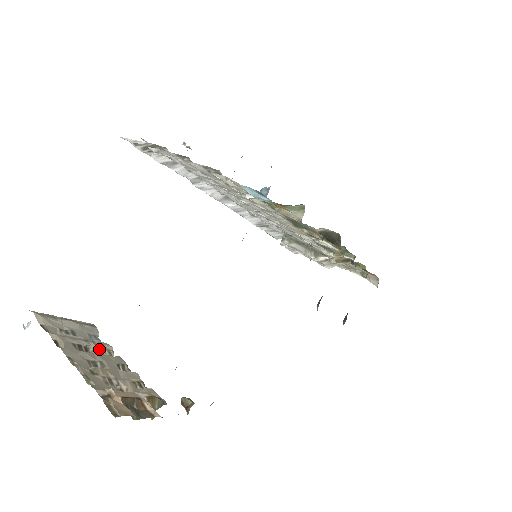
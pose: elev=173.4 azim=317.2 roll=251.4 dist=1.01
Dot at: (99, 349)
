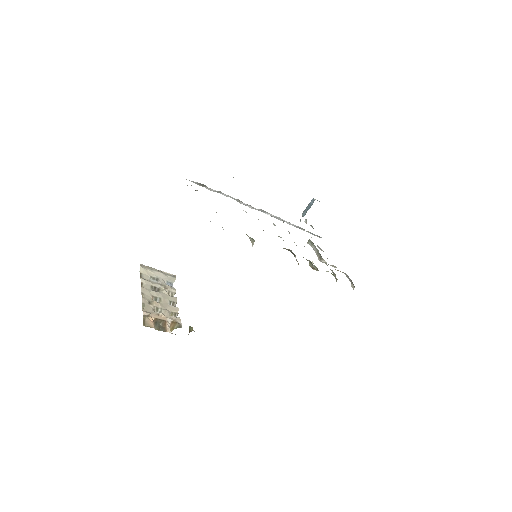
Dot at: (165, 291)
